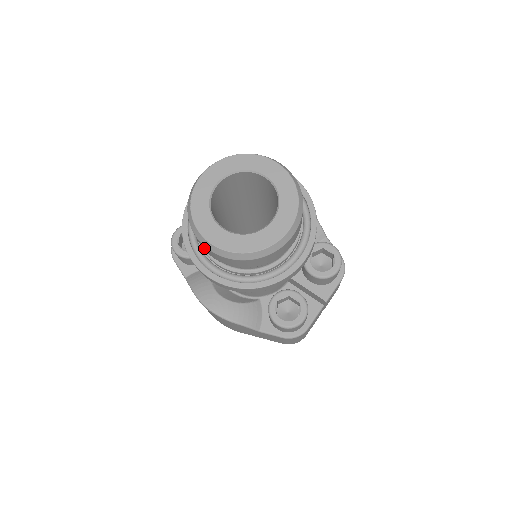
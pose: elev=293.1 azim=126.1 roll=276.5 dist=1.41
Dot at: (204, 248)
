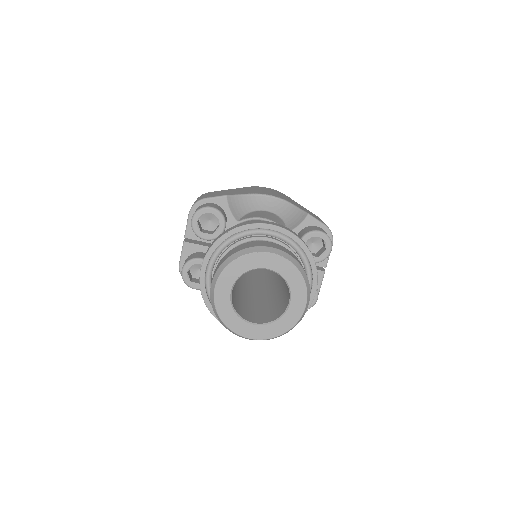
Dot at: occluded
